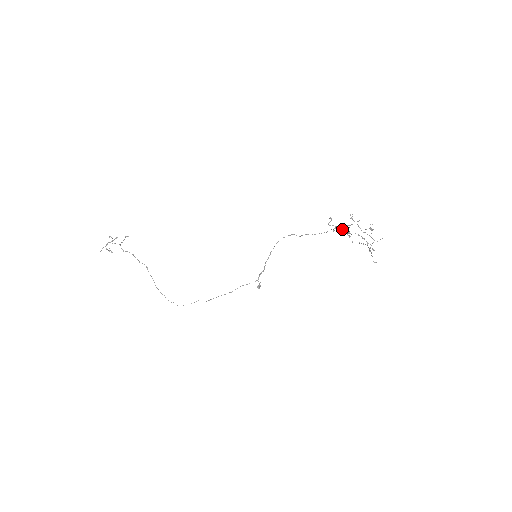
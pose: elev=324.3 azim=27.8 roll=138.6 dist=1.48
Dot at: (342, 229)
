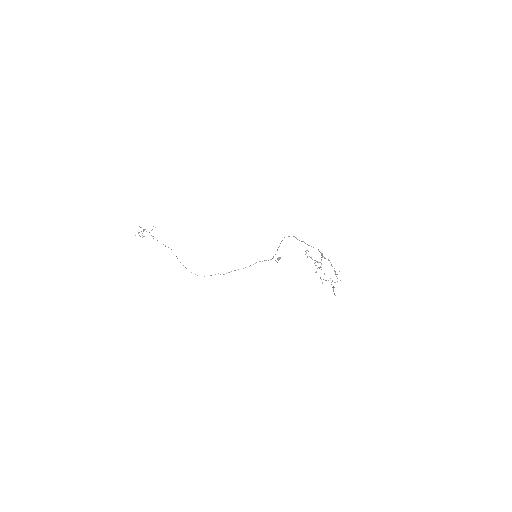
Dot at: (314, 263)
